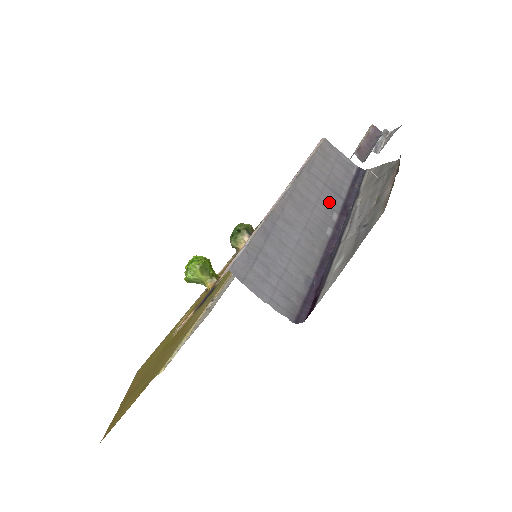
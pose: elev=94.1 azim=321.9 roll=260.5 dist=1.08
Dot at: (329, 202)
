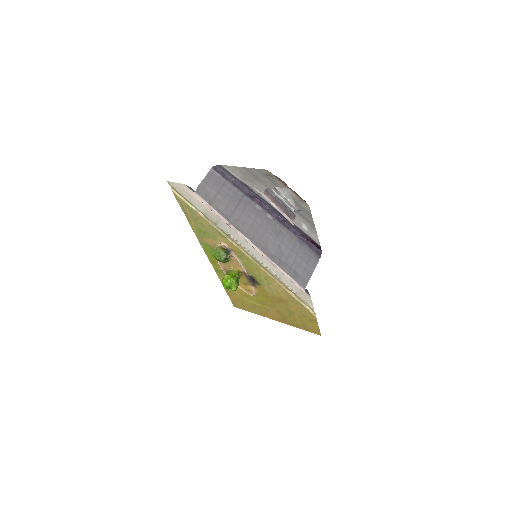
Dot at: (249, 208)
